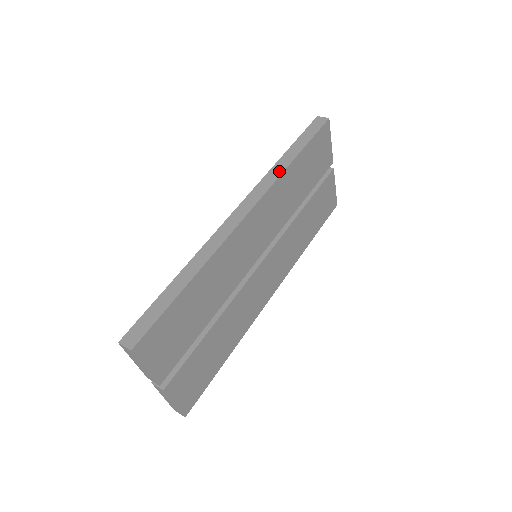
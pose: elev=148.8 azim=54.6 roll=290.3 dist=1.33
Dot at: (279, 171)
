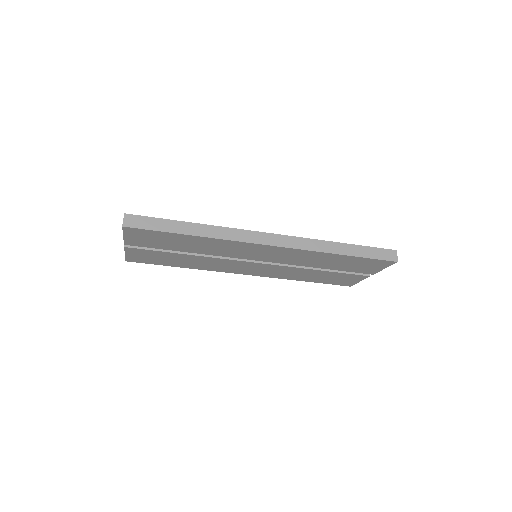
Dot at: (321, 248)
